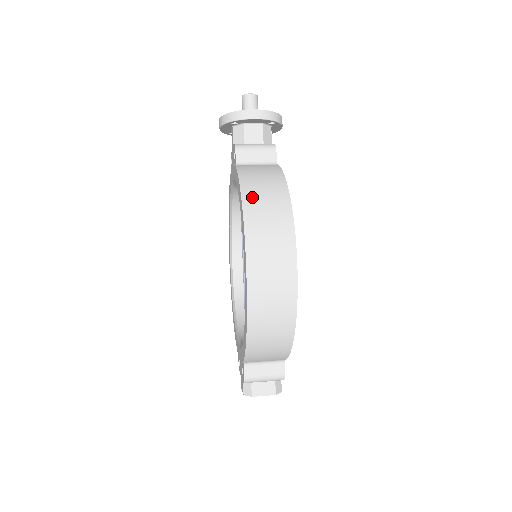
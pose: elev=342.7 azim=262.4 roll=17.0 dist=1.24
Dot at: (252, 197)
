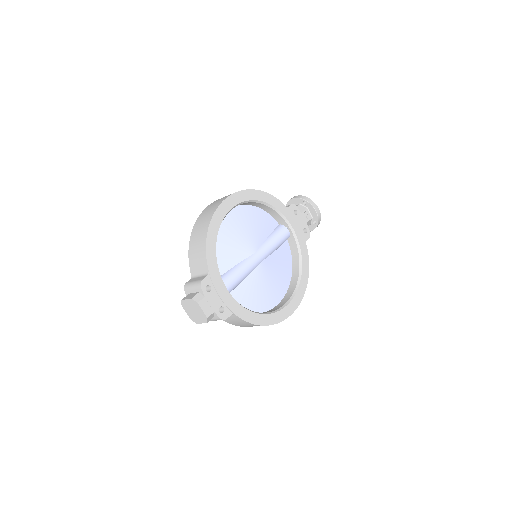
Dot at: occluded
